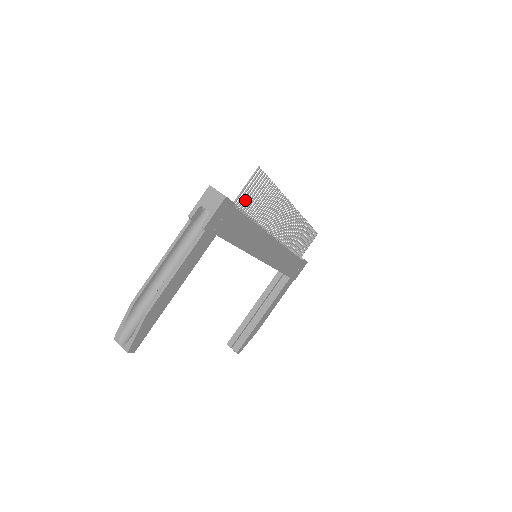
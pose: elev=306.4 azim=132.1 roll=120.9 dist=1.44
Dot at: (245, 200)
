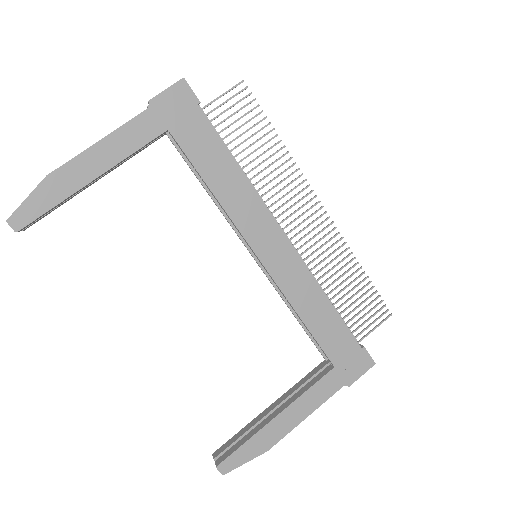
Dot at: (223, 120)
